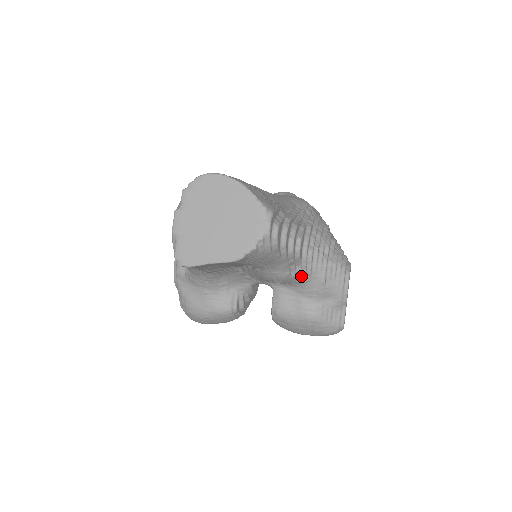
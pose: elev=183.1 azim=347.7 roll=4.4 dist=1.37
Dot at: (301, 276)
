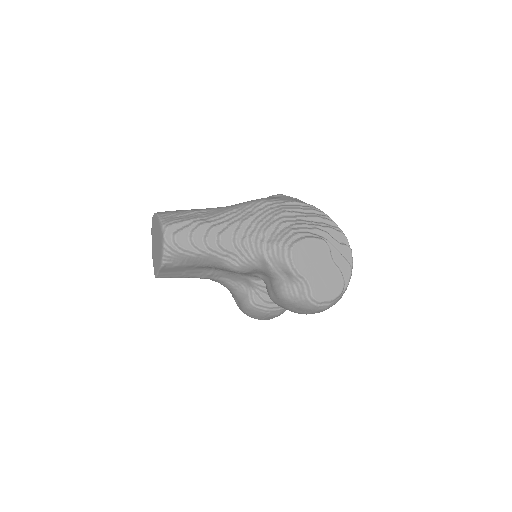
Dot at: (249, 263)
